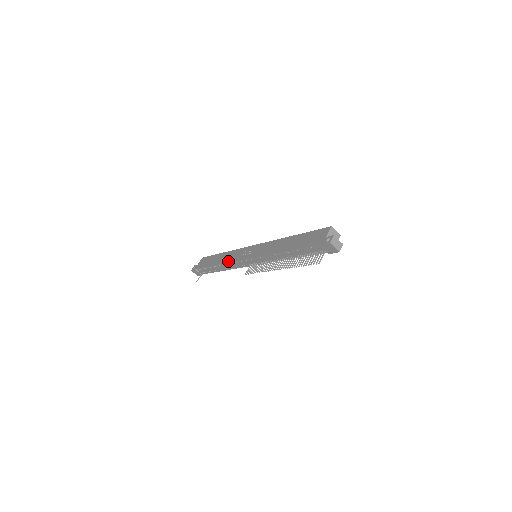
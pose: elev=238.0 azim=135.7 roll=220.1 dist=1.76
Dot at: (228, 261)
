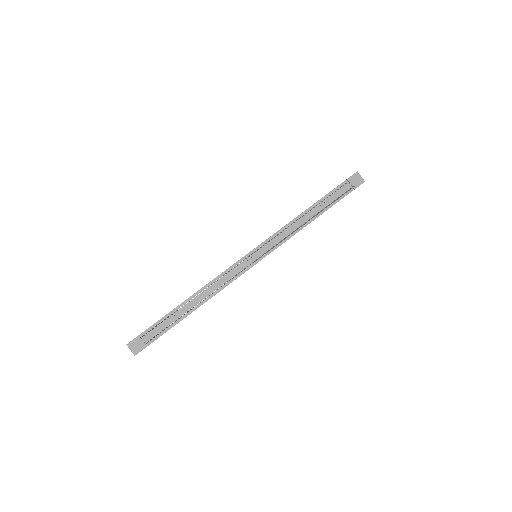
Dot at: occluded
